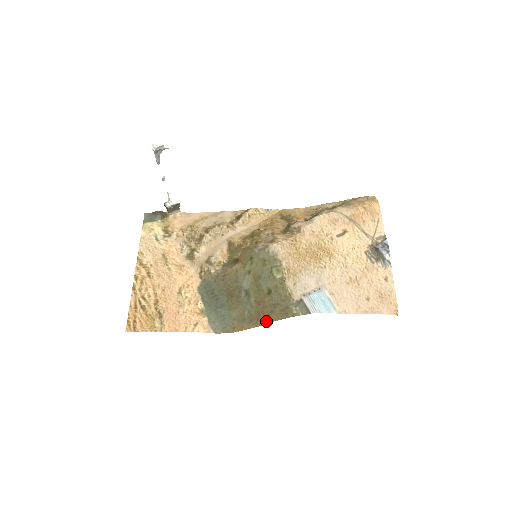
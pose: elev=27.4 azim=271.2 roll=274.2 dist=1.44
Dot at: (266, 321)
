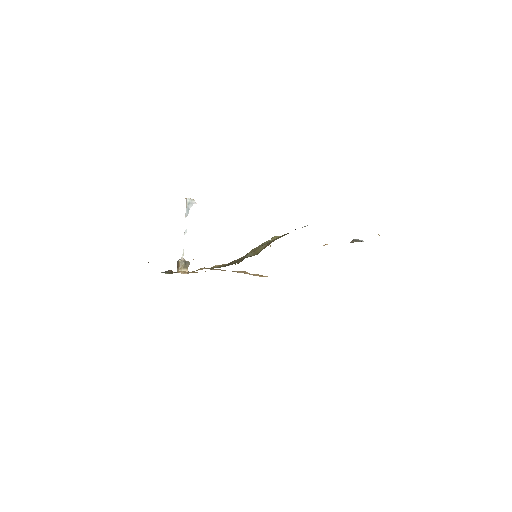
Dot at: occluded
